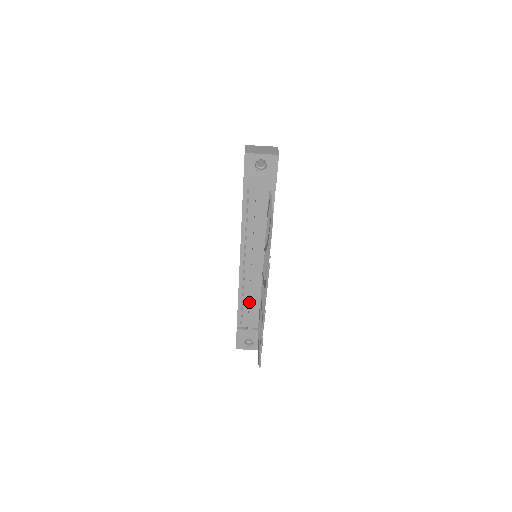
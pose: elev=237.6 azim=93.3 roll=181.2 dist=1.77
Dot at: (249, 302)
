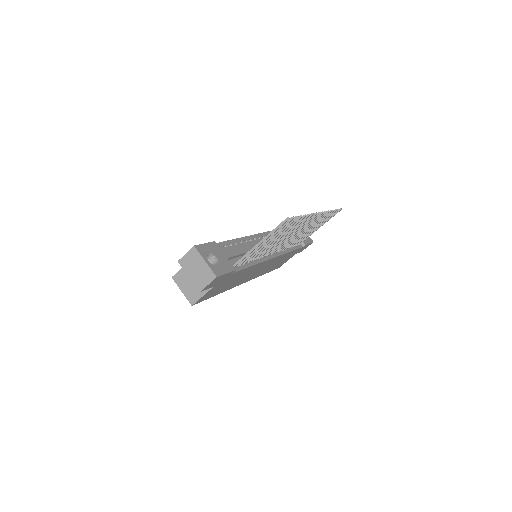
Dot at: (245, 247)
